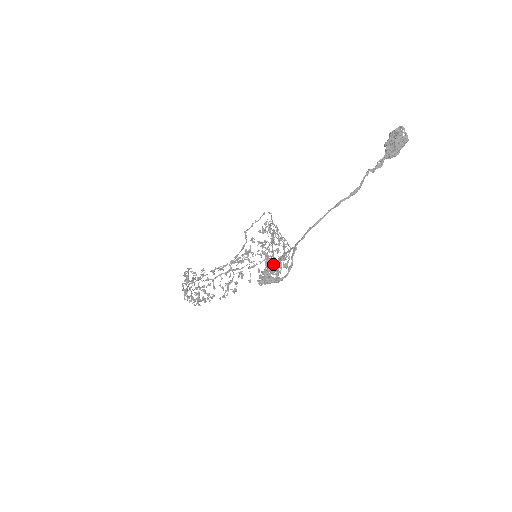
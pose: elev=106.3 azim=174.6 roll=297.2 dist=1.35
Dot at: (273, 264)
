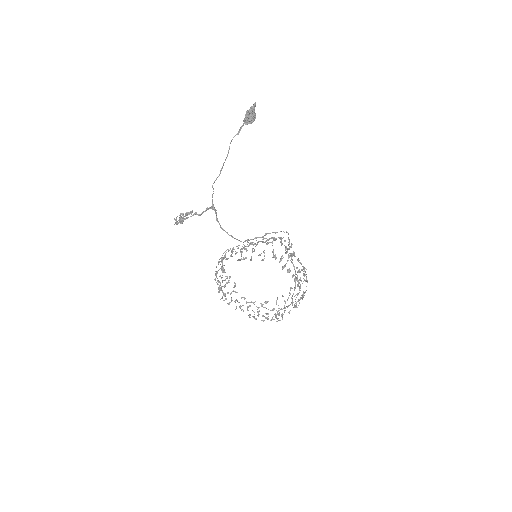
Dot at: (186, 212)
